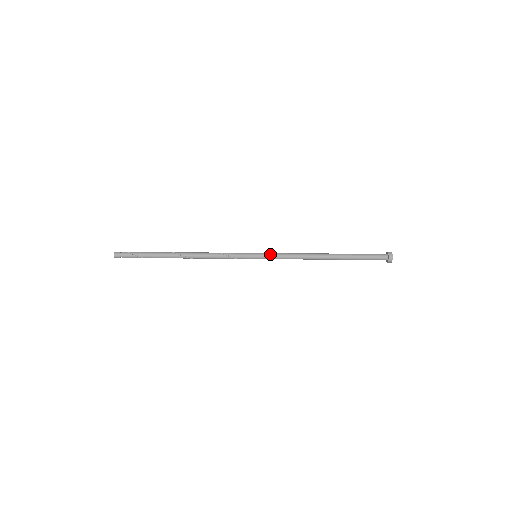
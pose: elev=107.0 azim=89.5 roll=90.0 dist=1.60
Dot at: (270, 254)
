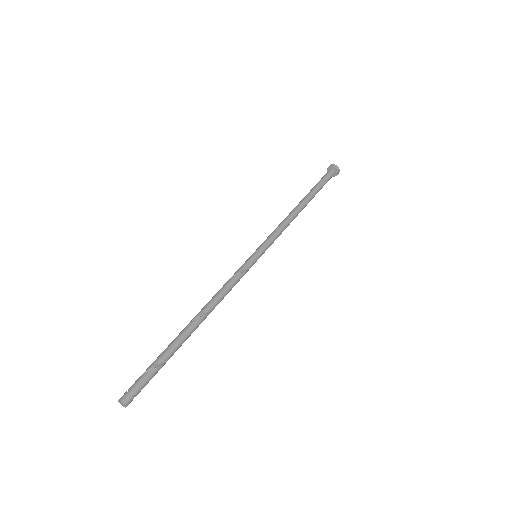
Dot at: occluded
